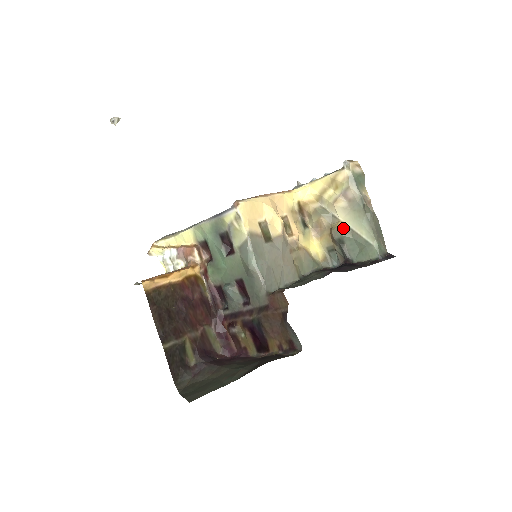
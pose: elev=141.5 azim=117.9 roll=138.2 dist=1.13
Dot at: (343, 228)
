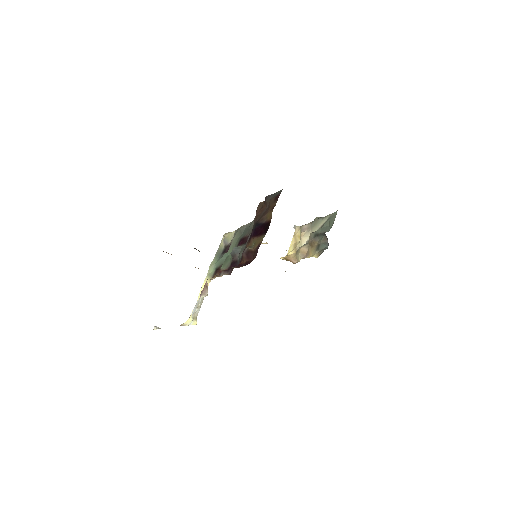
Dot at: (313, 233)
